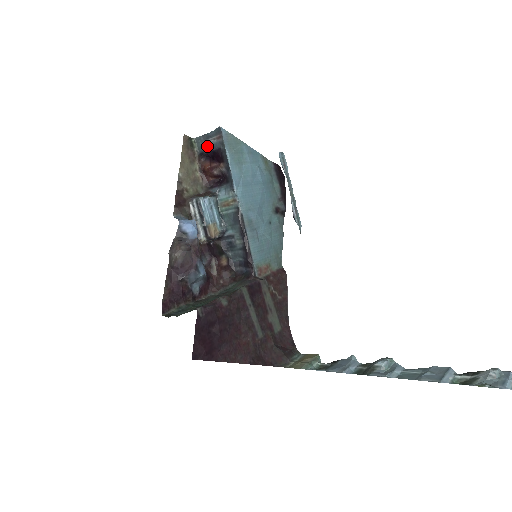
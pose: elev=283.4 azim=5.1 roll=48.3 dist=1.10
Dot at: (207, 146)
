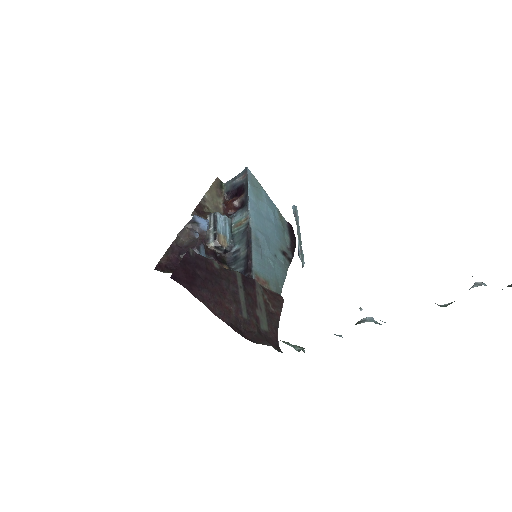
Dot at: (233, 185)
